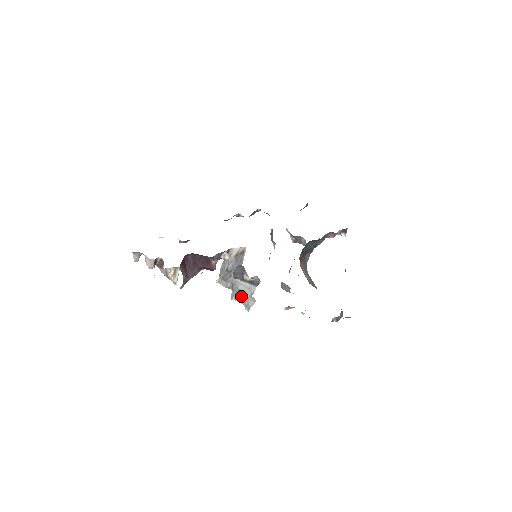
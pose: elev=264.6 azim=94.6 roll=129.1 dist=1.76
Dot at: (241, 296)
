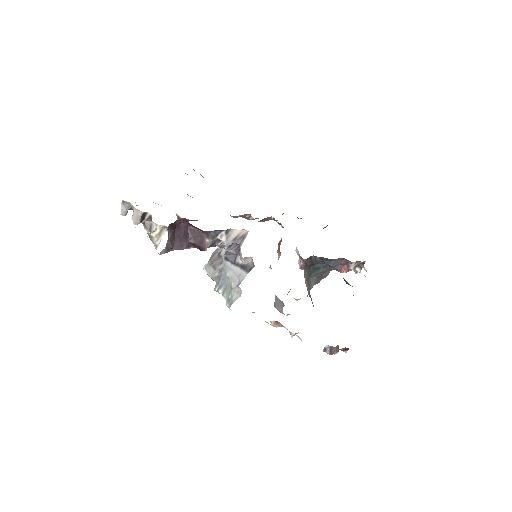
Dot at: (226, 286)
